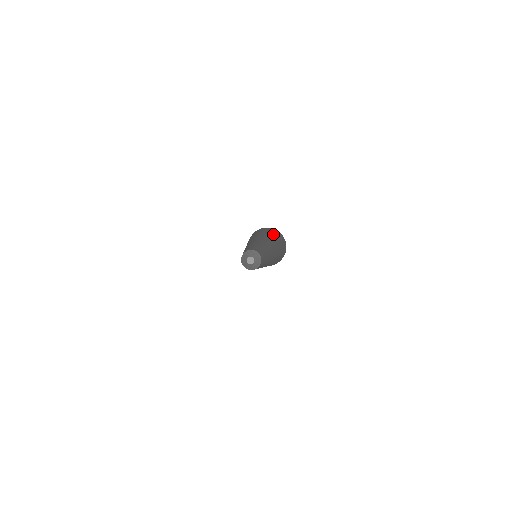
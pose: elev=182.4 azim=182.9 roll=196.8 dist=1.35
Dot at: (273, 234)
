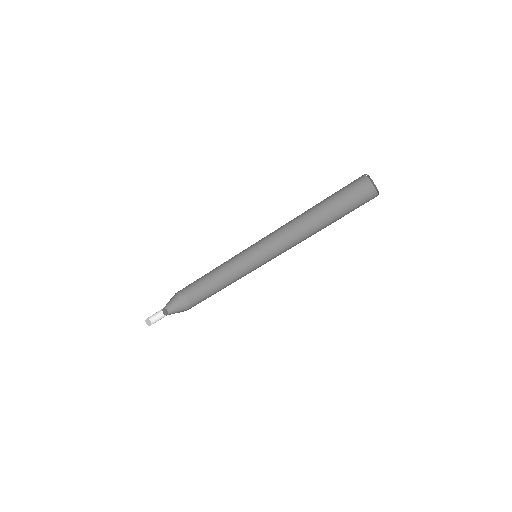
Dot at: (345, 195)
